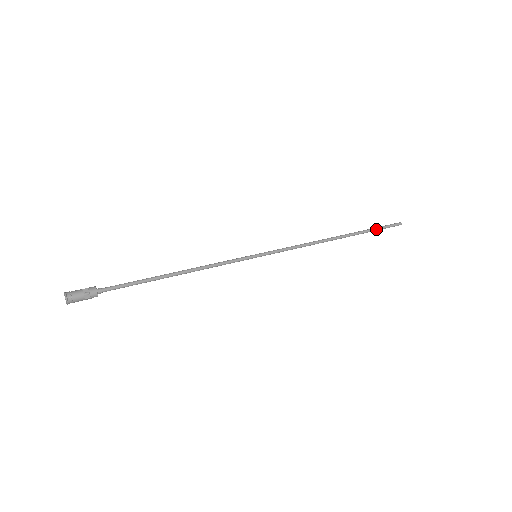
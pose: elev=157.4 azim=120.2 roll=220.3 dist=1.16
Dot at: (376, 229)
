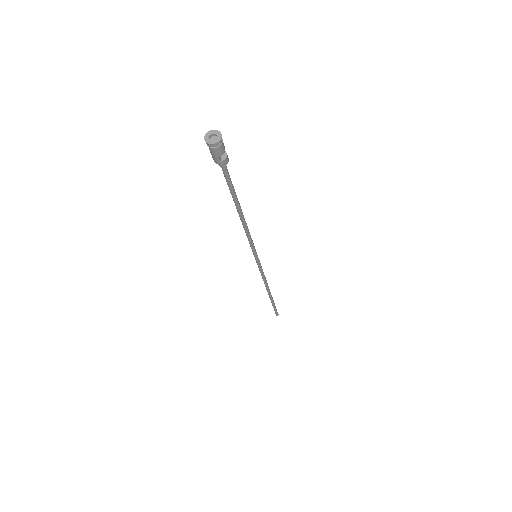
Dot at: (275, 306)
